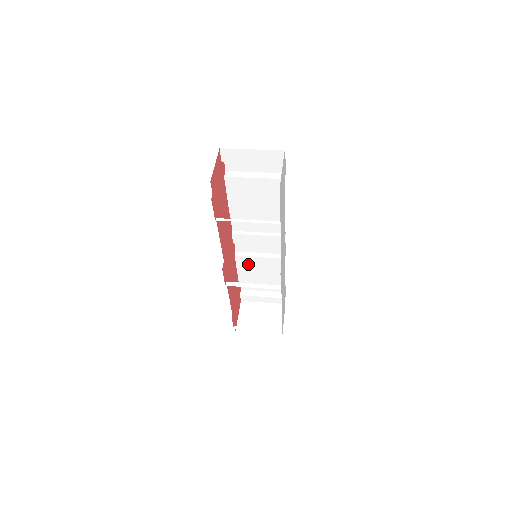
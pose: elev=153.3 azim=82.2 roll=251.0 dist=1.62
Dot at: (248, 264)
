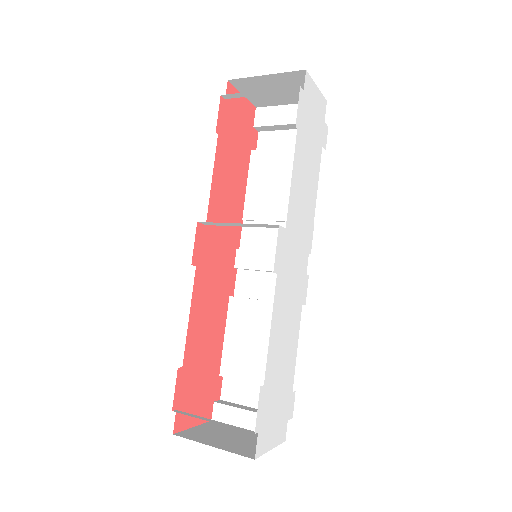
Dot at: (244, 318)
